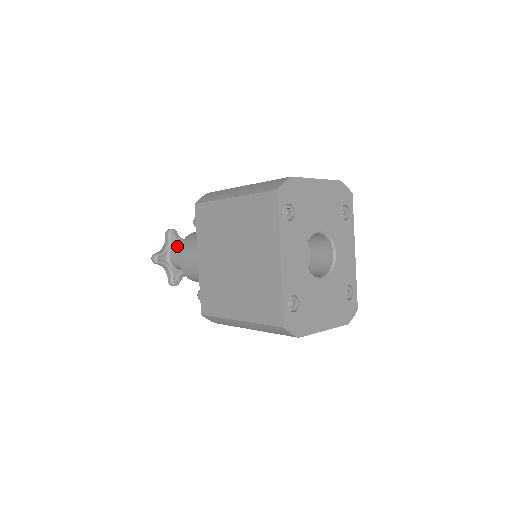
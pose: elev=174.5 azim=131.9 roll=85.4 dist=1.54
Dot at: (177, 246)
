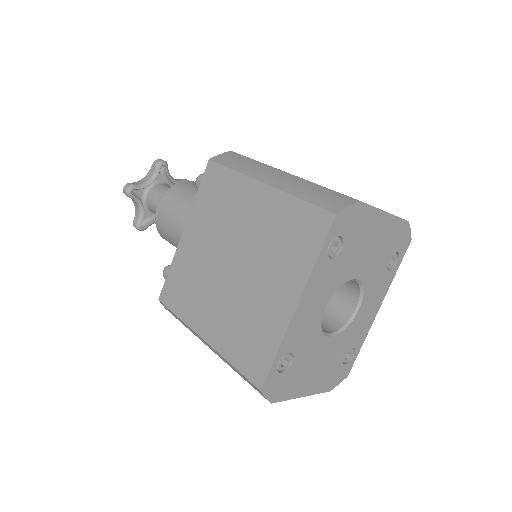
Dot at: (161, 184)
